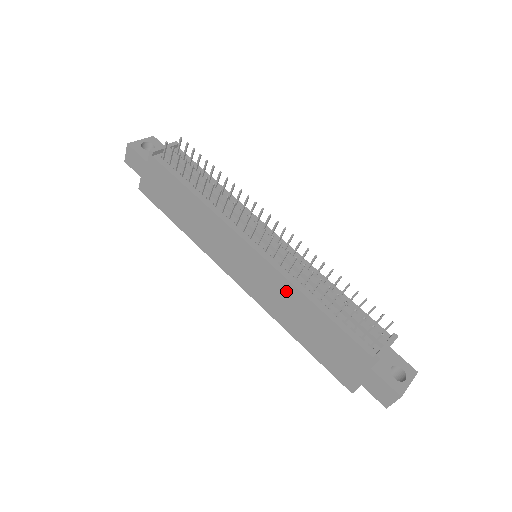
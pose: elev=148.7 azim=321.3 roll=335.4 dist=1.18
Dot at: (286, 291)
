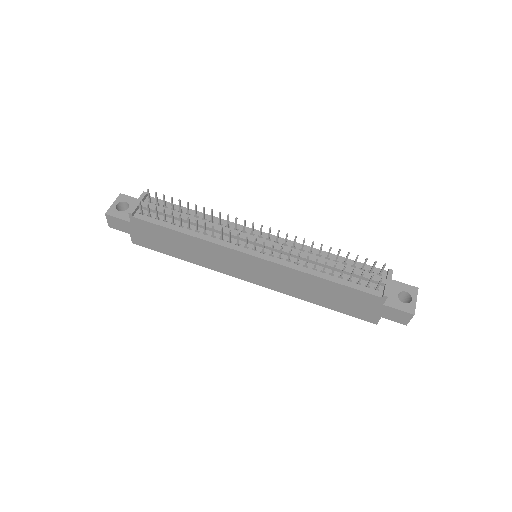
Dot at: (294, 276)
